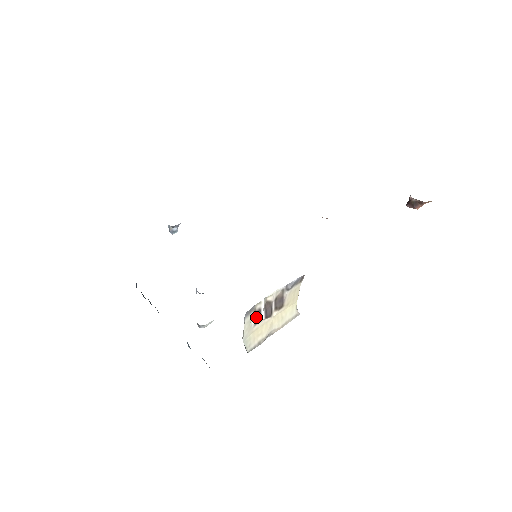
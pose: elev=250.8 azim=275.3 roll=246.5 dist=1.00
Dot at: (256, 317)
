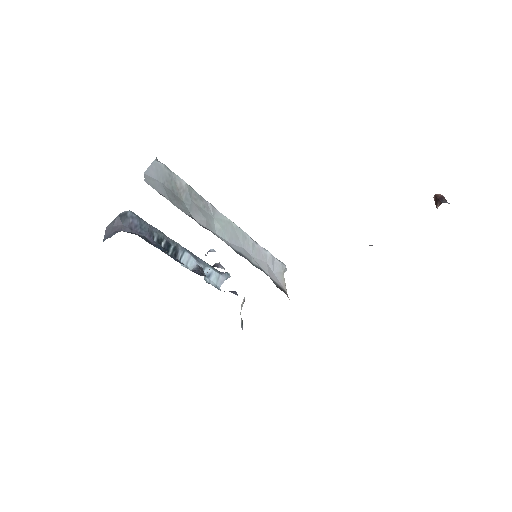
Dot at: occluded
